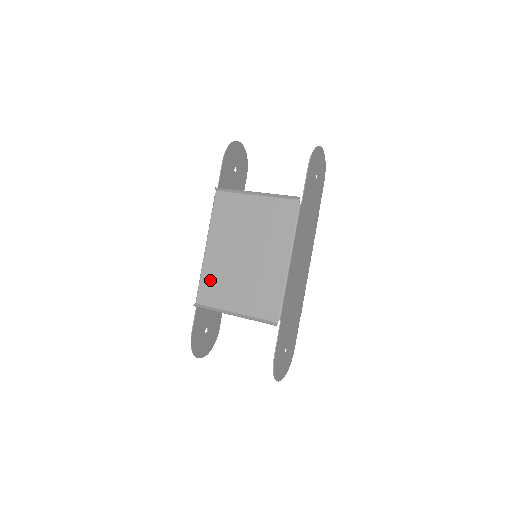
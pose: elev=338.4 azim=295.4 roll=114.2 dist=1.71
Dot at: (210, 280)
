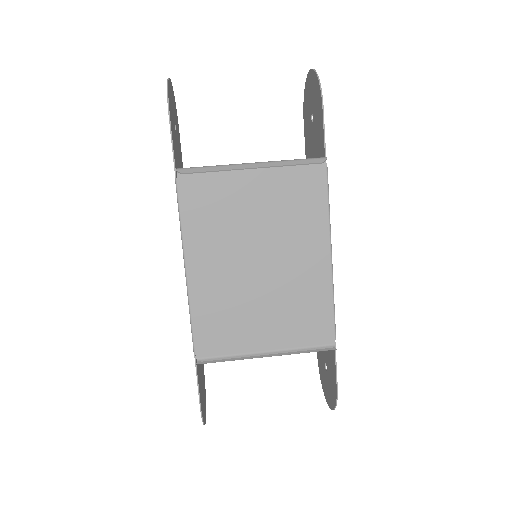
Dot at: (210, 317)
